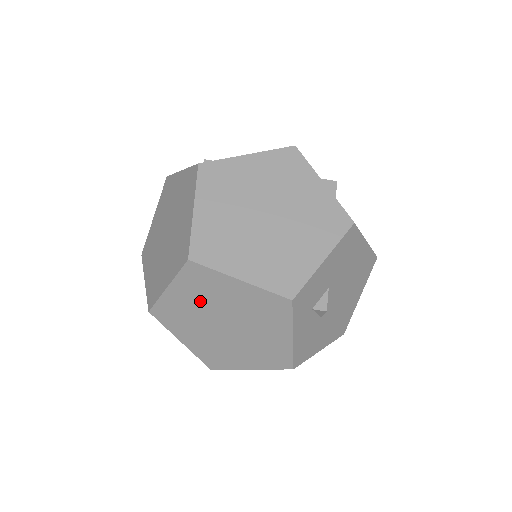
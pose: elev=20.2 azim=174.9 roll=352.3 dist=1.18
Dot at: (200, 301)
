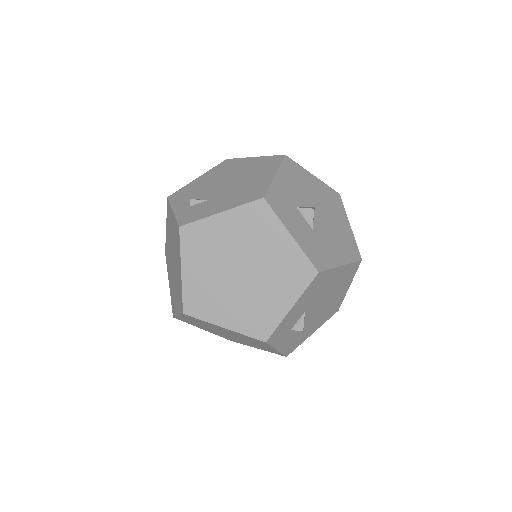
Dot at: (204, 325)
